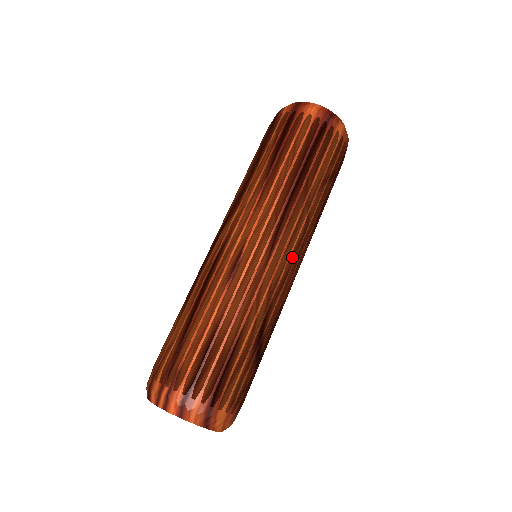
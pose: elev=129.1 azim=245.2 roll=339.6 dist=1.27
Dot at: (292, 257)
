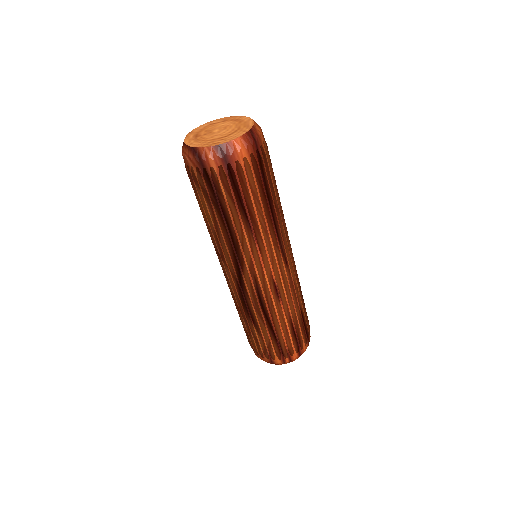
Dot at: occluded
